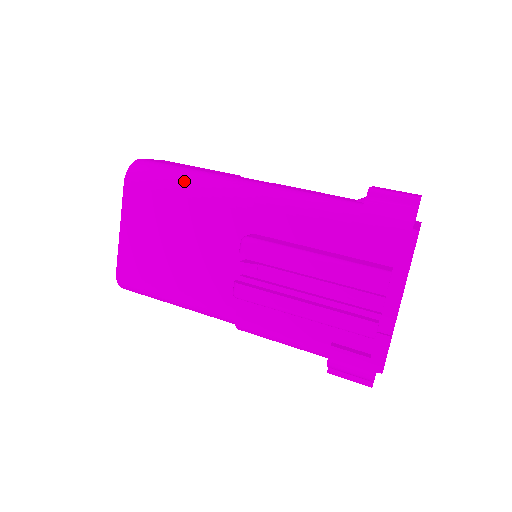
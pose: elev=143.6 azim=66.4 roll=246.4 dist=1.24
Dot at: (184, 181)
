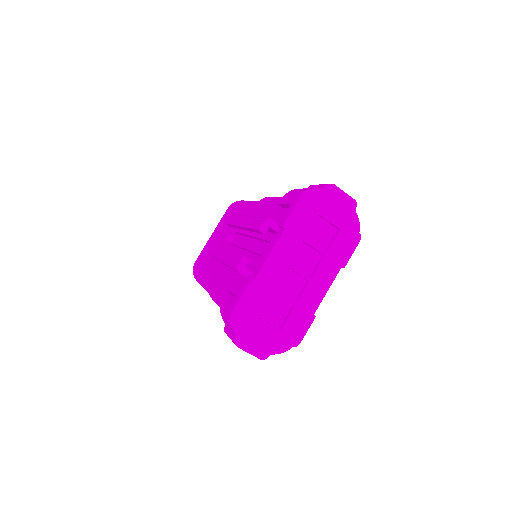
Dot at: (247, 202)
